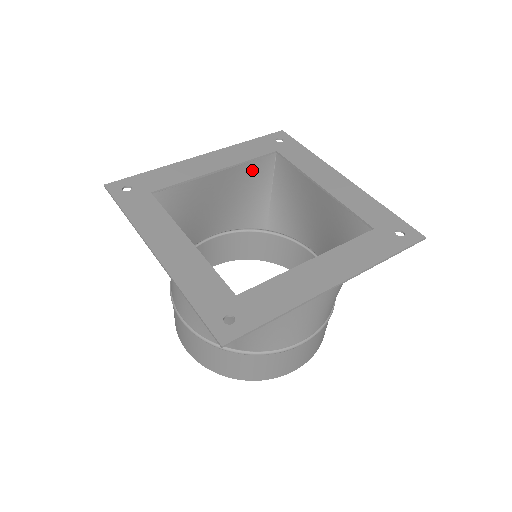
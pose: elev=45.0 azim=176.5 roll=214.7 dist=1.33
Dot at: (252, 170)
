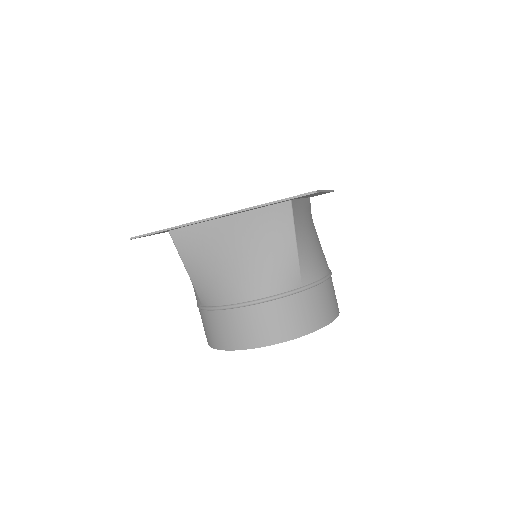
Dot at: occluded
